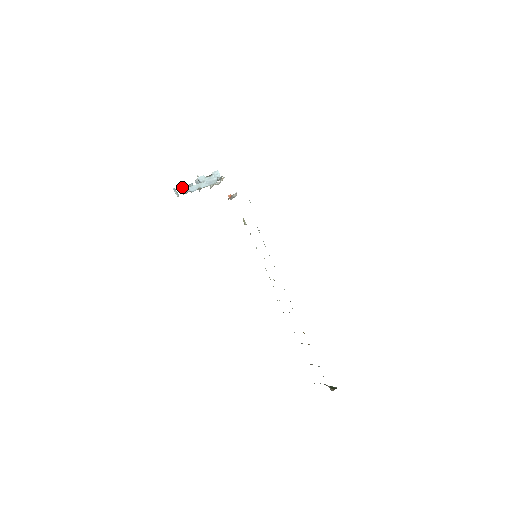
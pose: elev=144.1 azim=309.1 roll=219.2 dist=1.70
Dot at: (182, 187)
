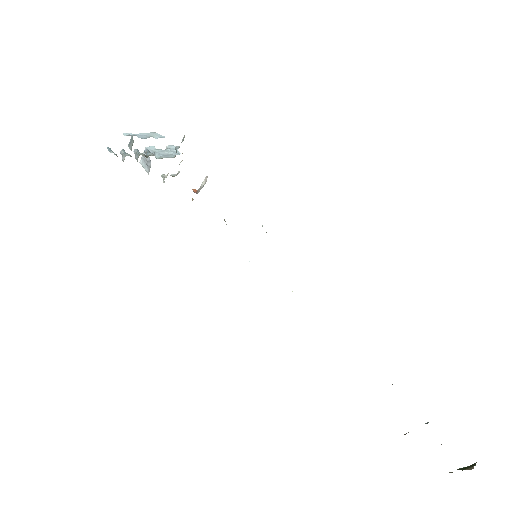
Dot at: (122, 150)
